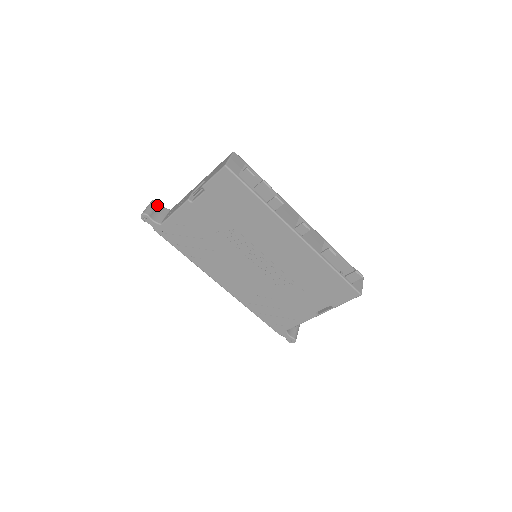
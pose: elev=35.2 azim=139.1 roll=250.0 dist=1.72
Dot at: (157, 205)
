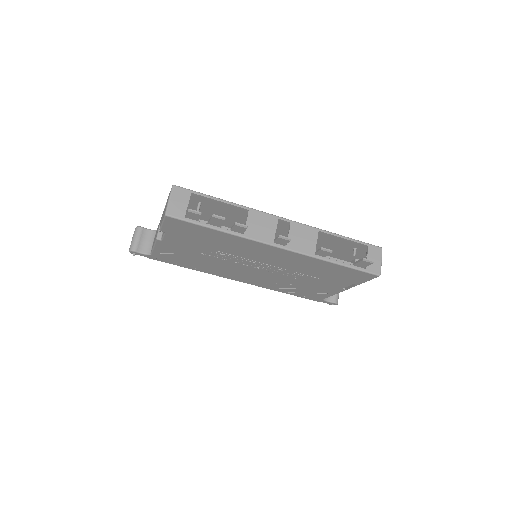
Dot at: (141, 233)
